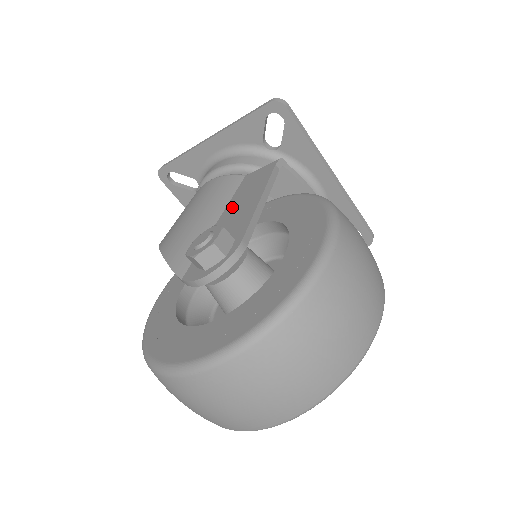
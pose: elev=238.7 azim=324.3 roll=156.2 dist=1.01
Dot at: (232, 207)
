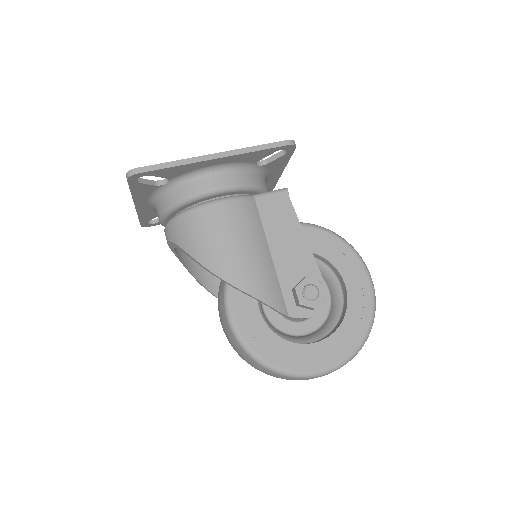
Dot at: (277, 242)
